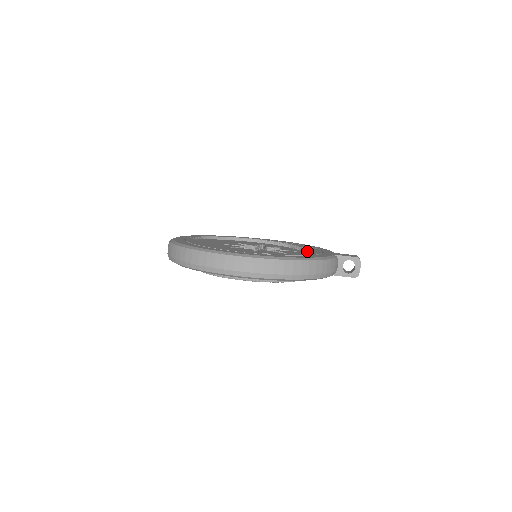
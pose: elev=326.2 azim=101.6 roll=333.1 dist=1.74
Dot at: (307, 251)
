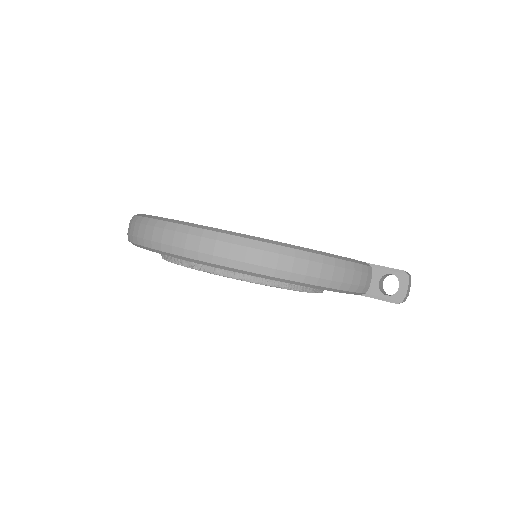
Dot at: occluded
